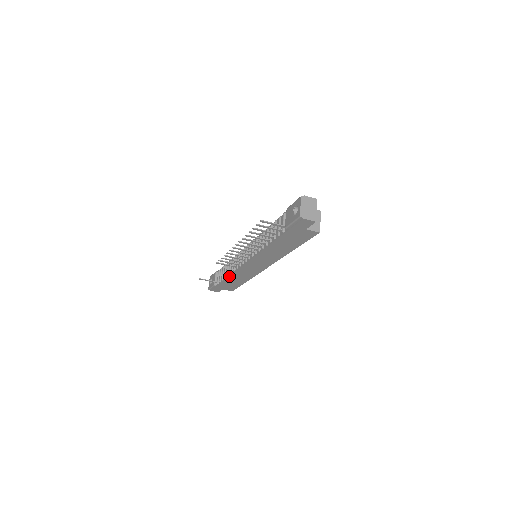
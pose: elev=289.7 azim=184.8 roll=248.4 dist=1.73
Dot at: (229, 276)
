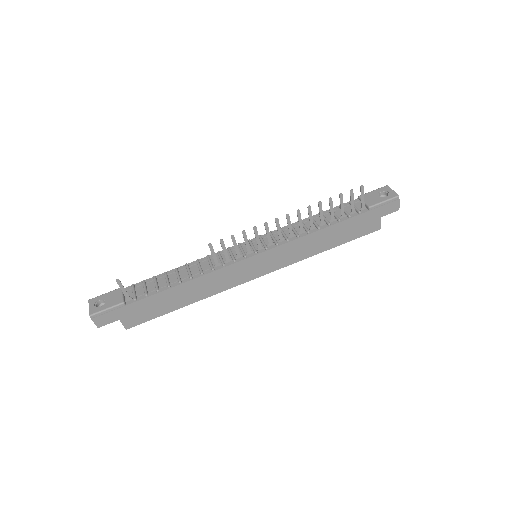
Dot at: (187, 281)
